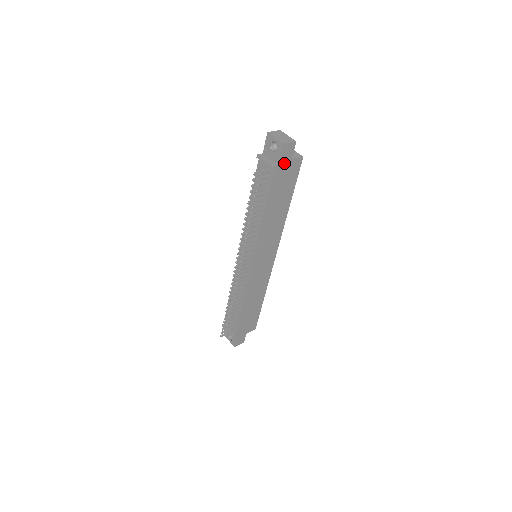
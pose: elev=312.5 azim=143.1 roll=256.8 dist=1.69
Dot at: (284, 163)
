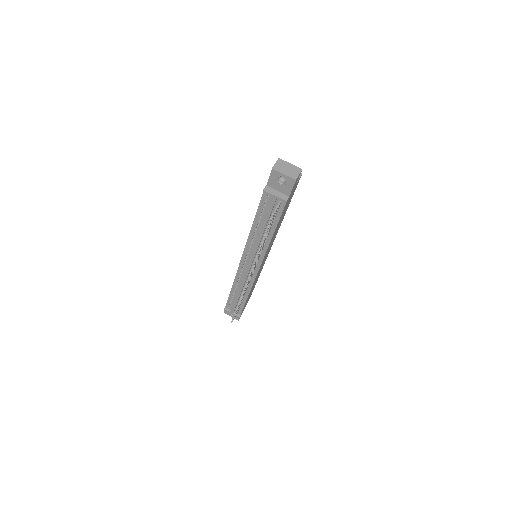
Dot at: (292, 191)
